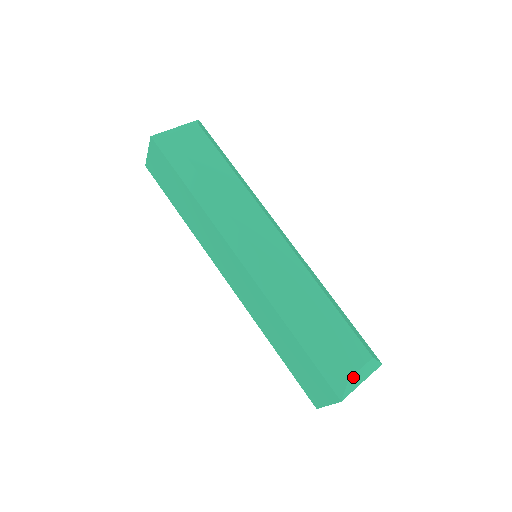
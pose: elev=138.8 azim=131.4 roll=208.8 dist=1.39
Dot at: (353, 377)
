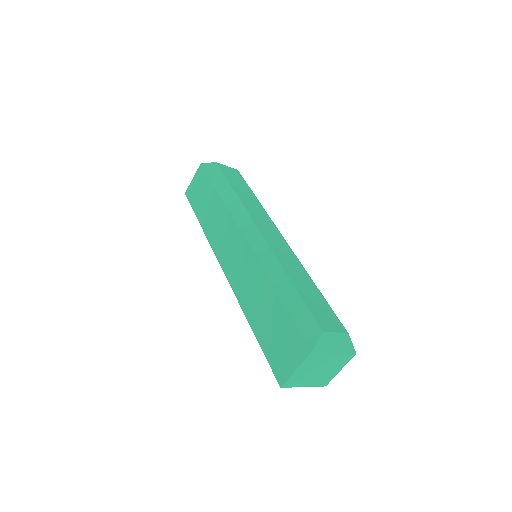
Dot at: (327, 335)
